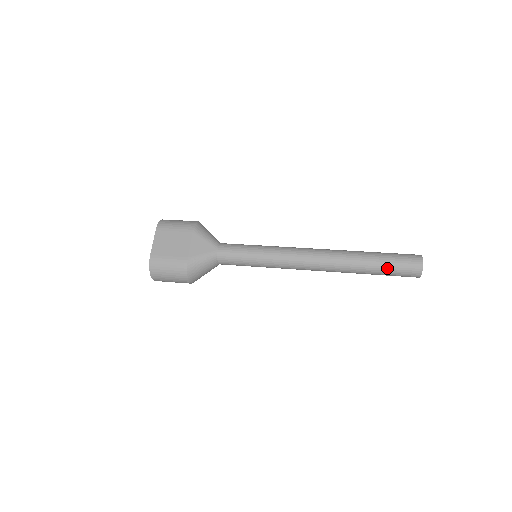
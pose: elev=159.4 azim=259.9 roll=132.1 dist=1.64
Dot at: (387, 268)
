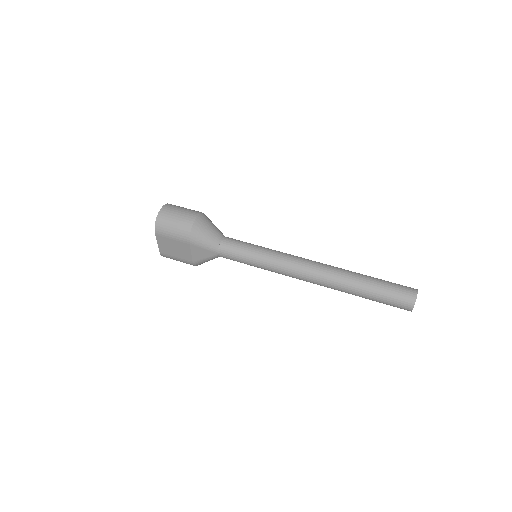
Dot at: occluded
